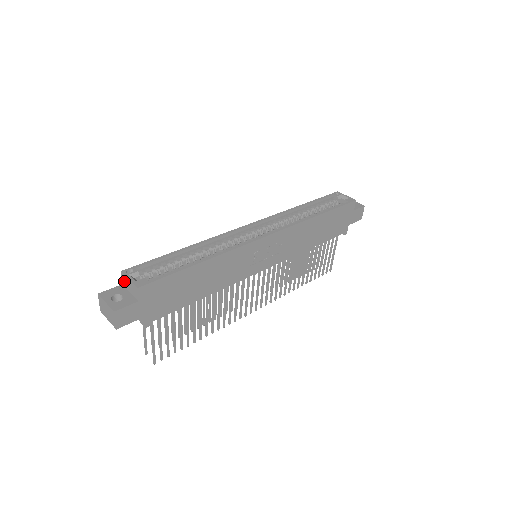
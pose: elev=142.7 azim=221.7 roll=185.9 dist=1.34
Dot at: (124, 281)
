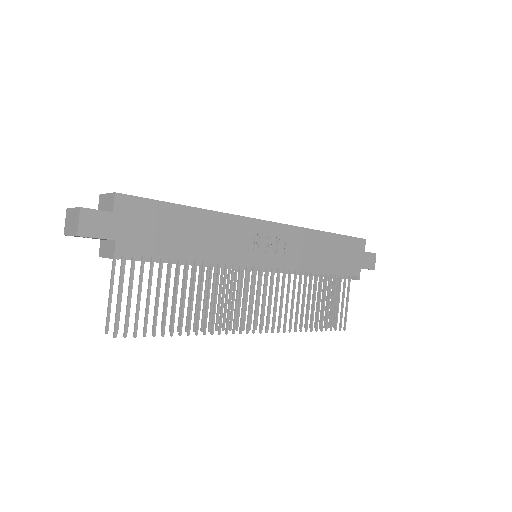
Dot at: (101, 204)
